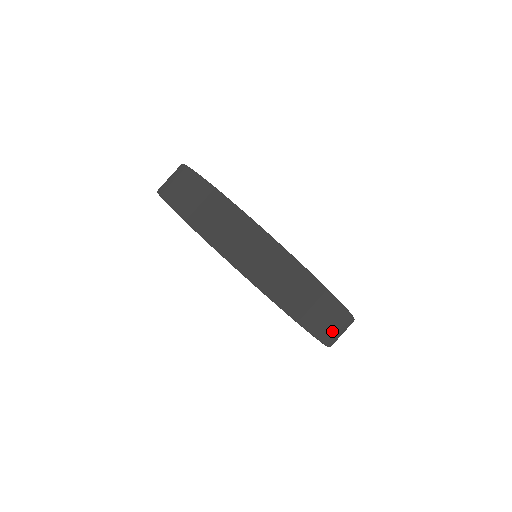
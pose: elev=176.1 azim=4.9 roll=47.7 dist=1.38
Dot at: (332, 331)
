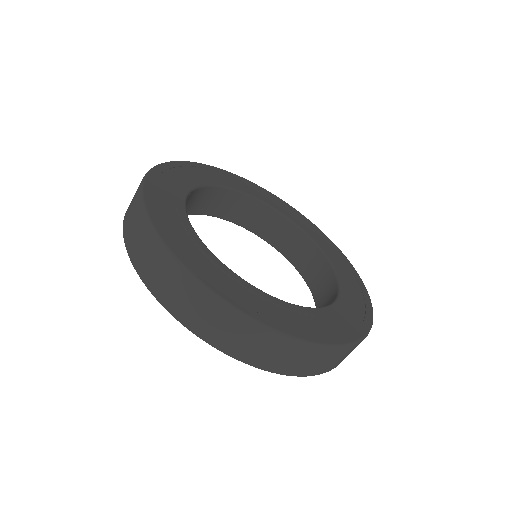
Dot at: (336, 362)
